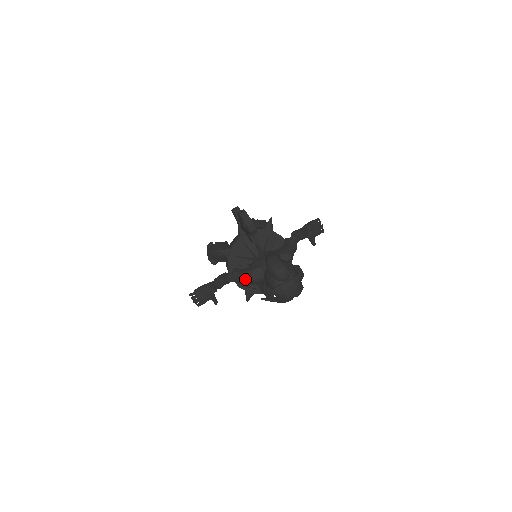
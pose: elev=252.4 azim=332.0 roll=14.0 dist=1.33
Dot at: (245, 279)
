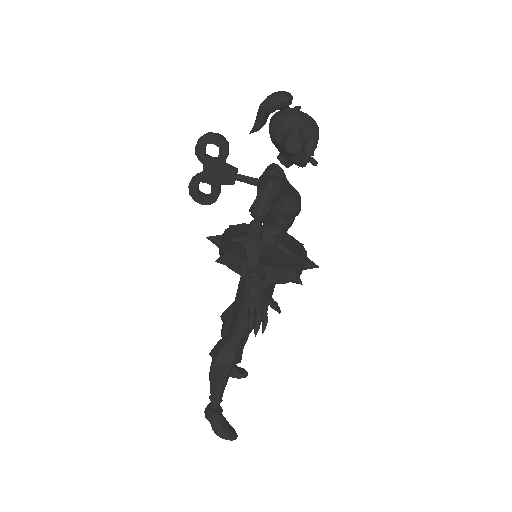
Dot at: (268, 188)
